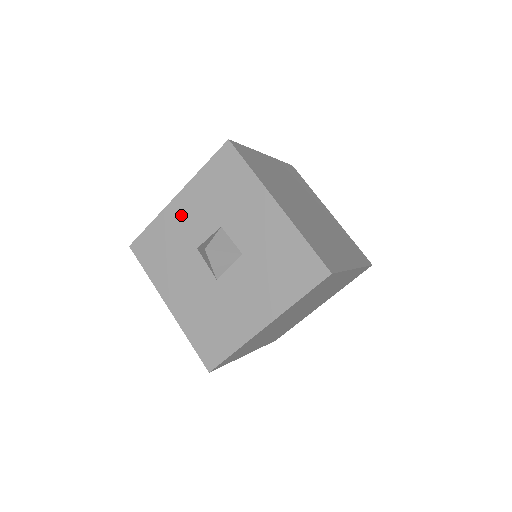
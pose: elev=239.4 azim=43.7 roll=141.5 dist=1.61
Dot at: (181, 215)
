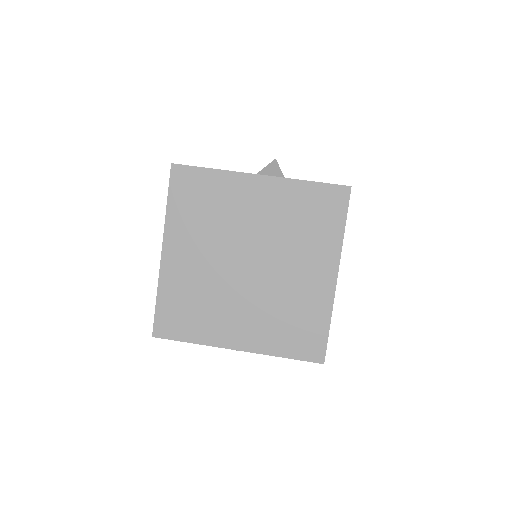
Dot at: occluded
